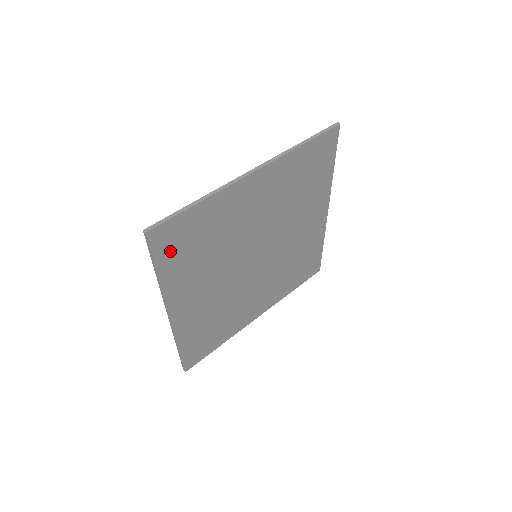
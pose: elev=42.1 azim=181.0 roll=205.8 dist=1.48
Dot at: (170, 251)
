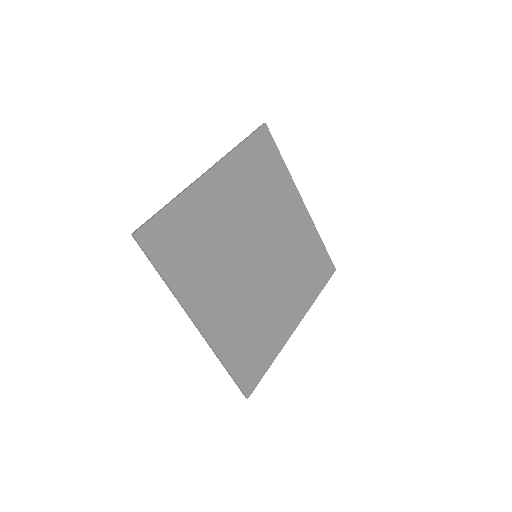
Dot at: (165, 252)
